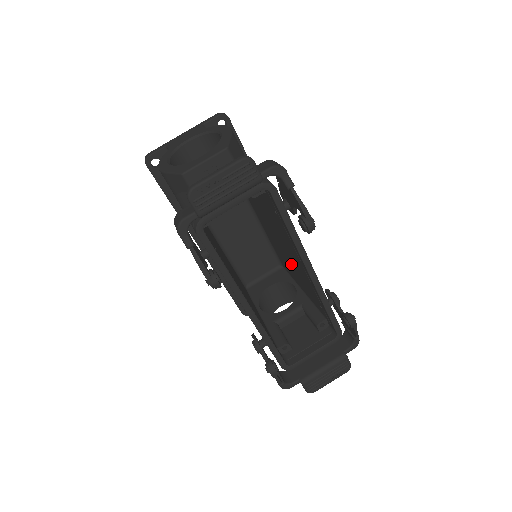
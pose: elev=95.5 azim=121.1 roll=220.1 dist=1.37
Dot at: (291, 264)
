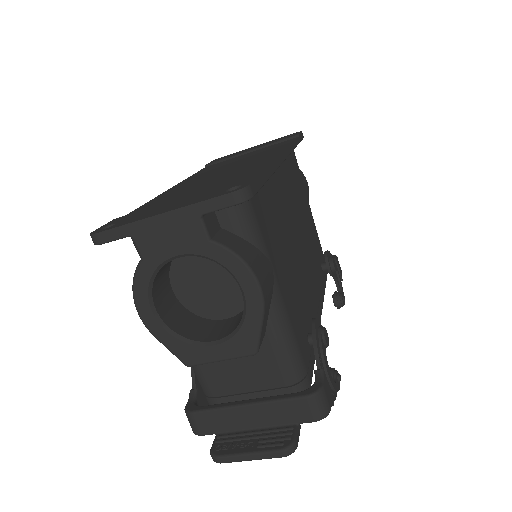
Dot at: occluded
